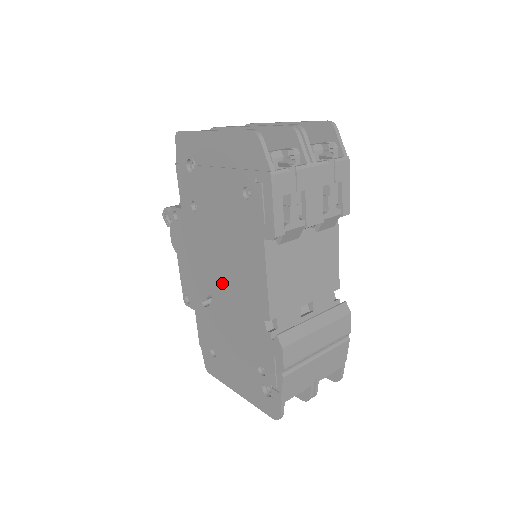
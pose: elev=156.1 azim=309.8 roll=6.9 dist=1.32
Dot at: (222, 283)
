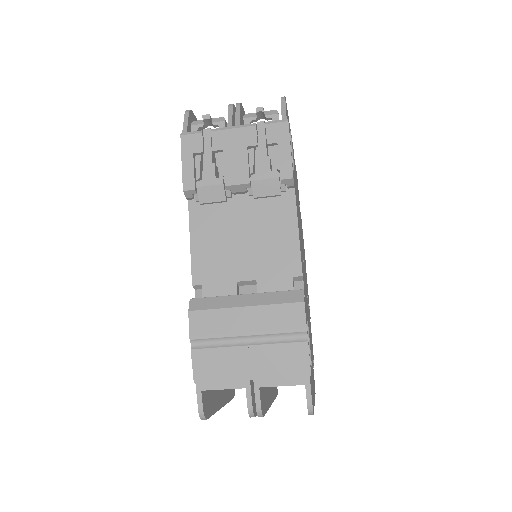
Dot at: occluded
